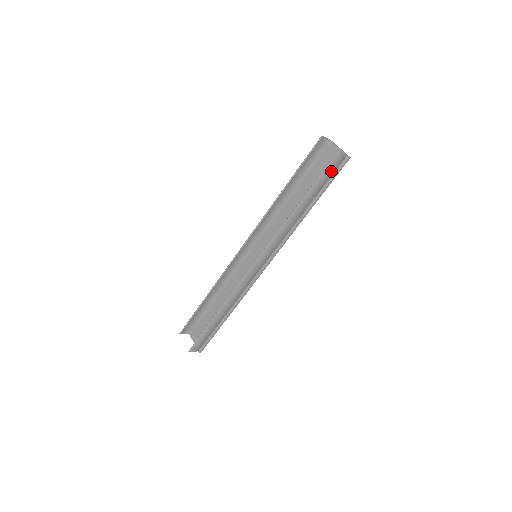
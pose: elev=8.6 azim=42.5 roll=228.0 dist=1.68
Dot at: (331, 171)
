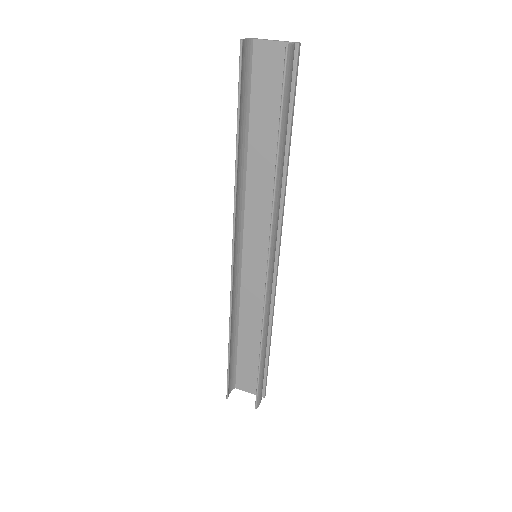
Dot at: (290, 81)
